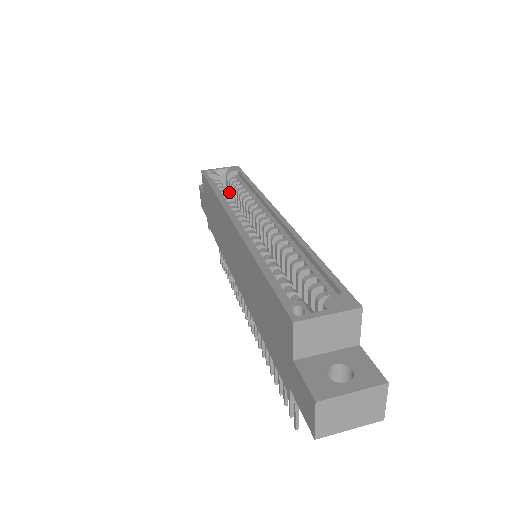
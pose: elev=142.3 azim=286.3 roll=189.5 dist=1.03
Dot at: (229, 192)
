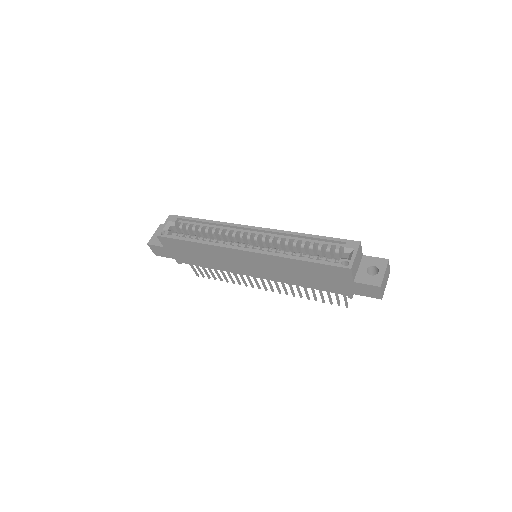
Dot at: occluded
